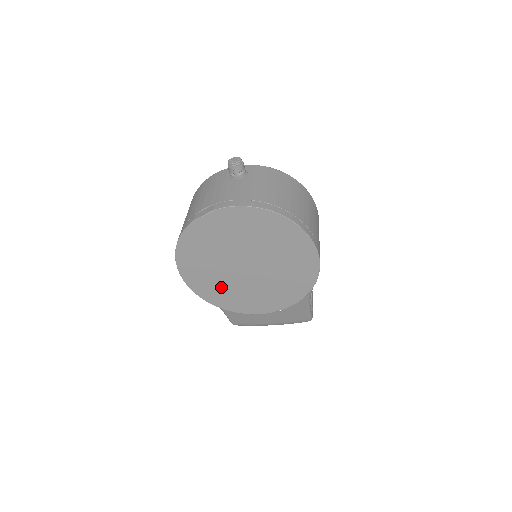
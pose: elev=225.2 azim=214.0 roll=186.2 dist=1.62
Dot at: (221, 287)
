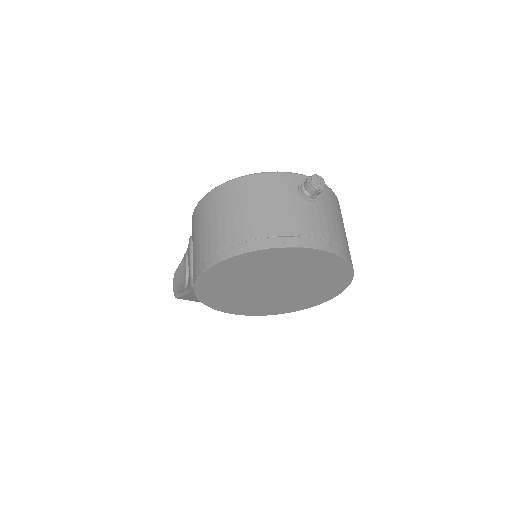
Dot at: (229, 294)
